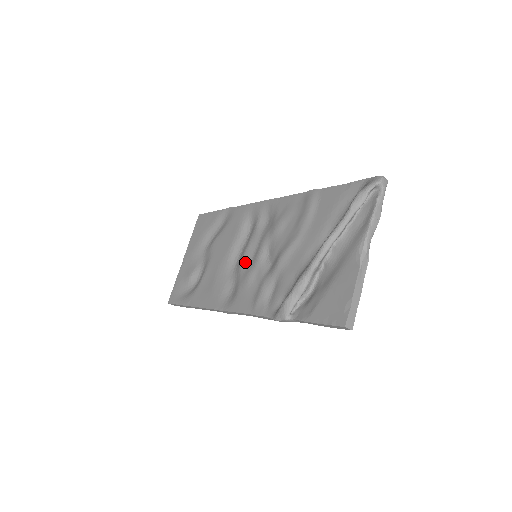
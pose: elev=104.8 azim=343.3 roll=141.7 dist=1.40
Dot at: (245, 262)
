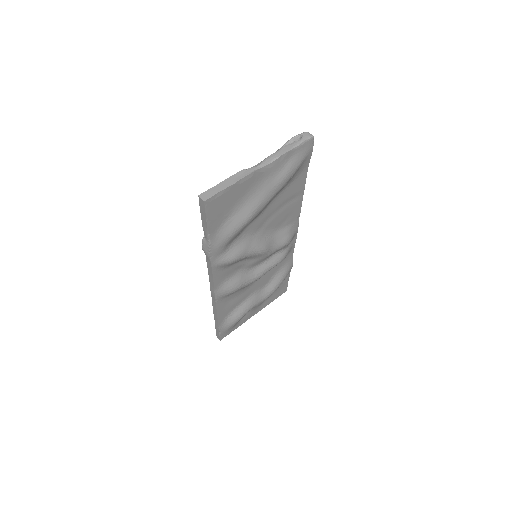
Dot at: occluded
